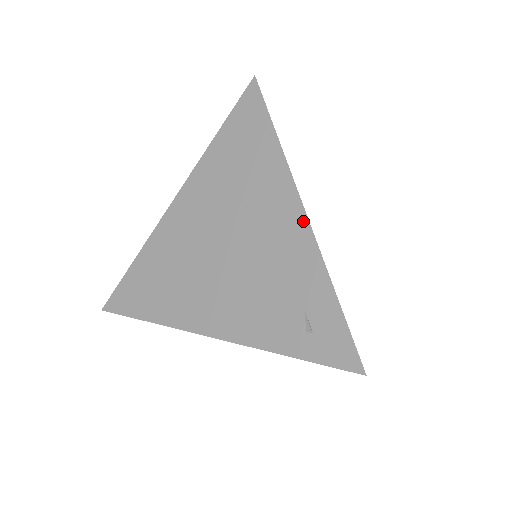
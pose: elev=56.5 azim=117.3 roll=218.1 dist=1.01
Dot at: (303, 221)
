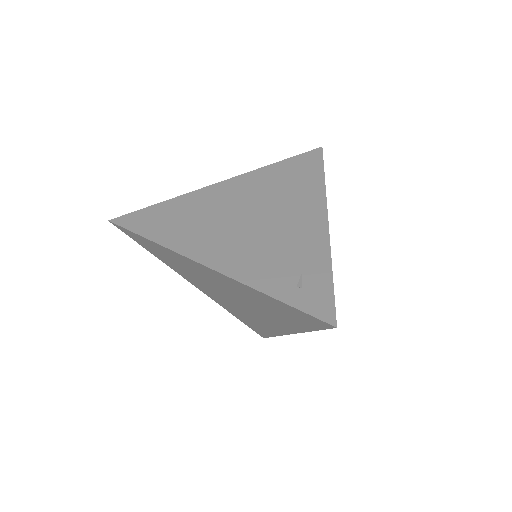
Dot at: (324, 224)
